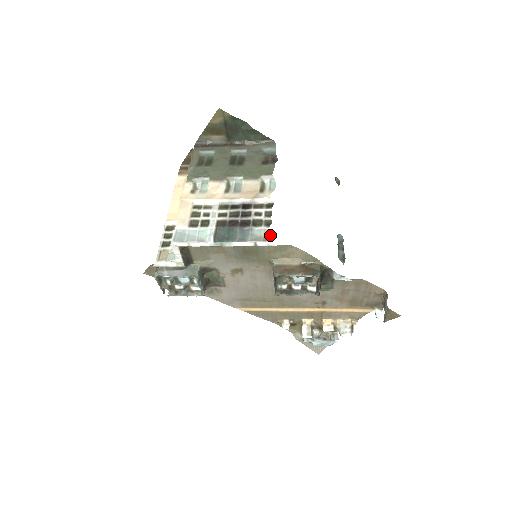
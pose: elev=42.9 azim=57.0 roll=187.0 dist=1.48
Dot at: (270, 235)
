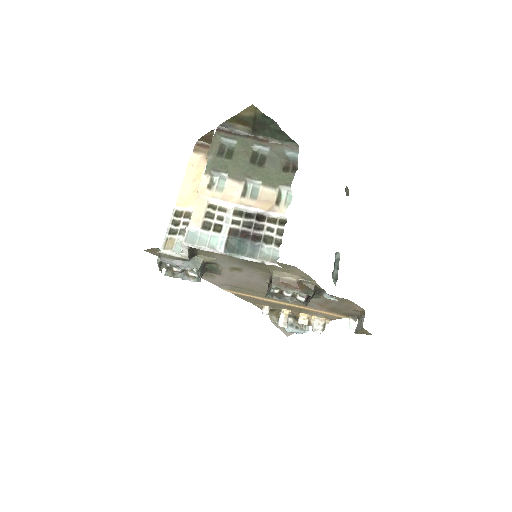
Dot at: (278, 256)
